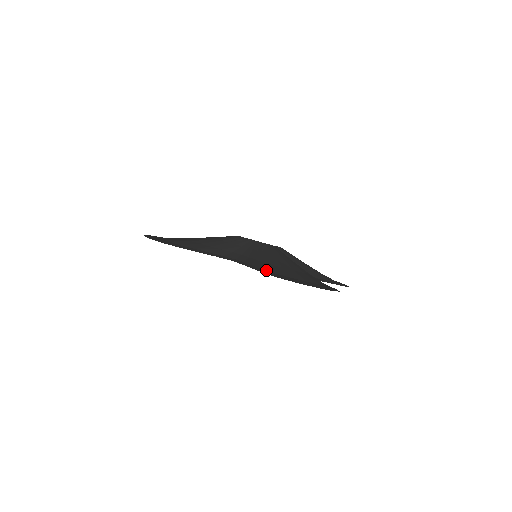
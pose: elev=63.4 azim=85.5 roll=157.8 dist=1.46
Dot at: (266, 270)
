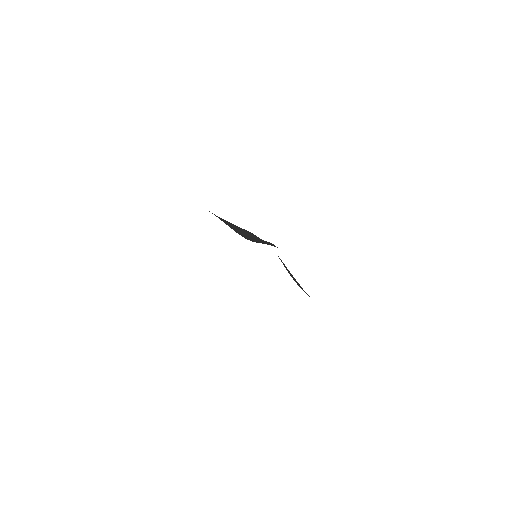
Dot at: occluded
